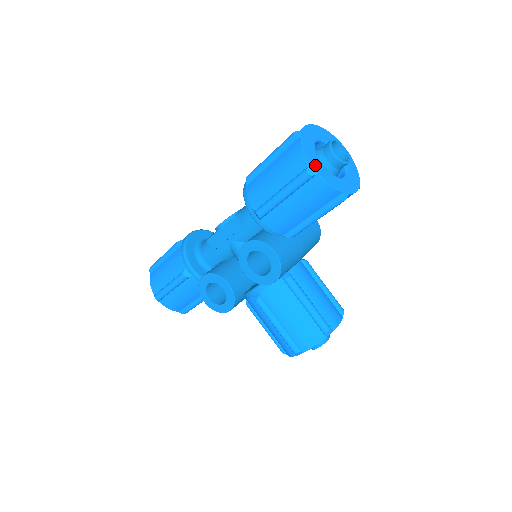
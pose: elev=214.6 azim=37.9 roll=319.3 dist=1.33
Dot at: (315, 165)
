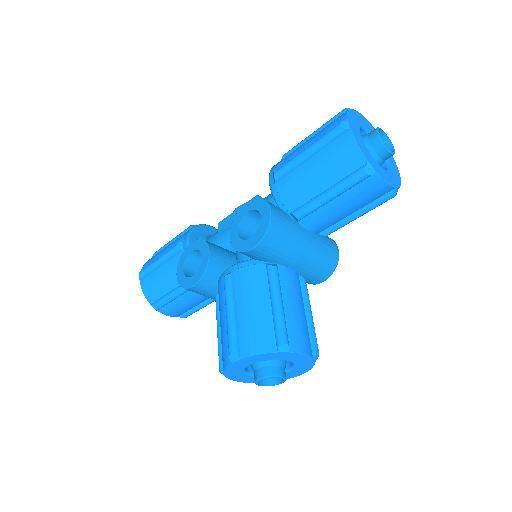
Dot at: (352, 126)
